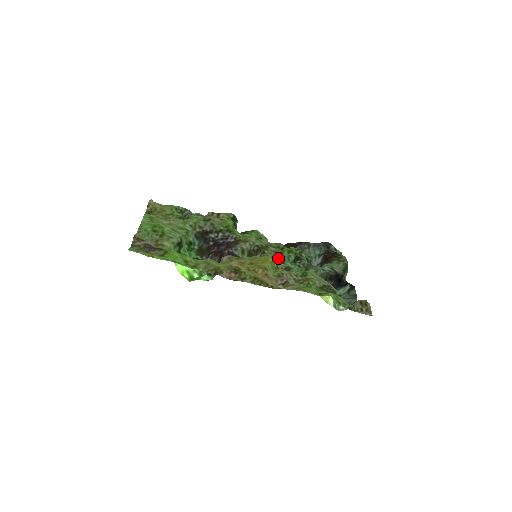
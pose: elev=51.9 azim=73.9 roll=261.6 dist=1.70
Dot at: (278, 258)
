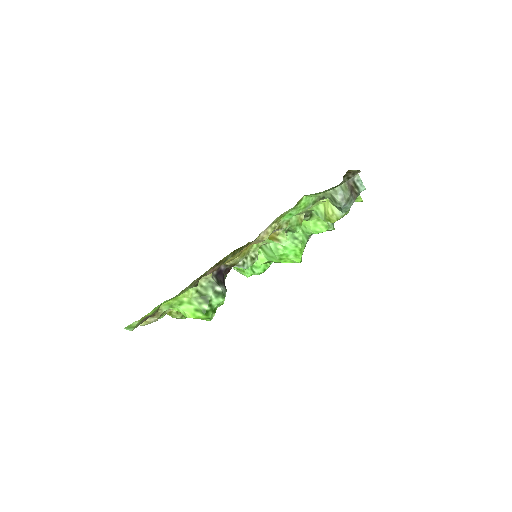
Dot at: occluded
